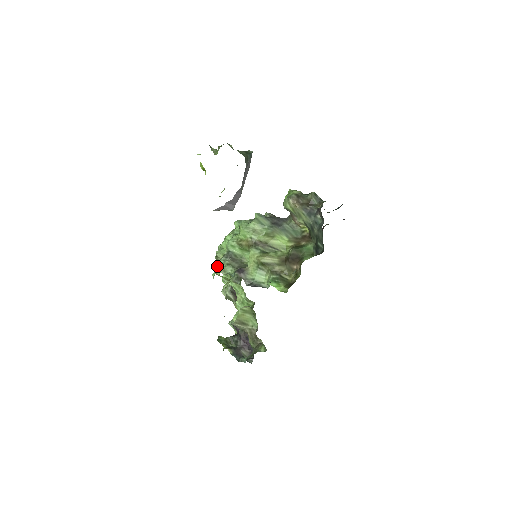
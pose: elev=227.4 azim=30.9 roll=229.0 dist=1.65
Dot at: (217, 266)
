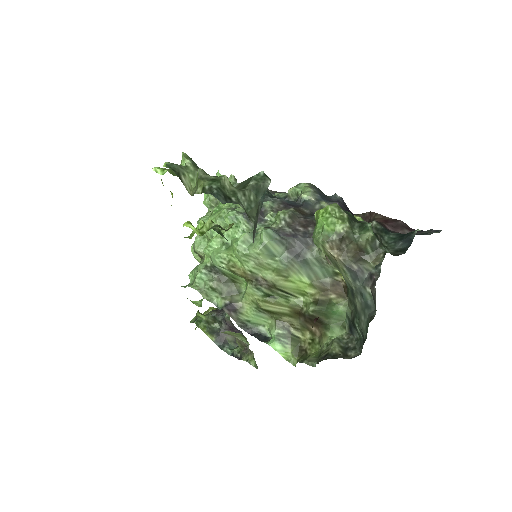
Dot at: (195, 281)
